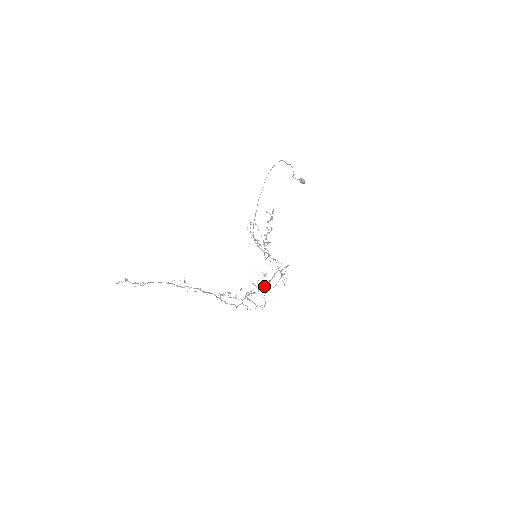
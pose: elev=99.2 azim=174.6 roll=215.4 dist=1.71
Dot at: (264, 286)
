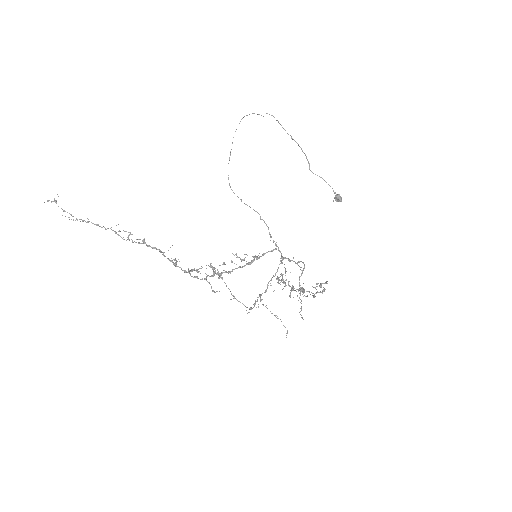
Dot at: (247, 263)
